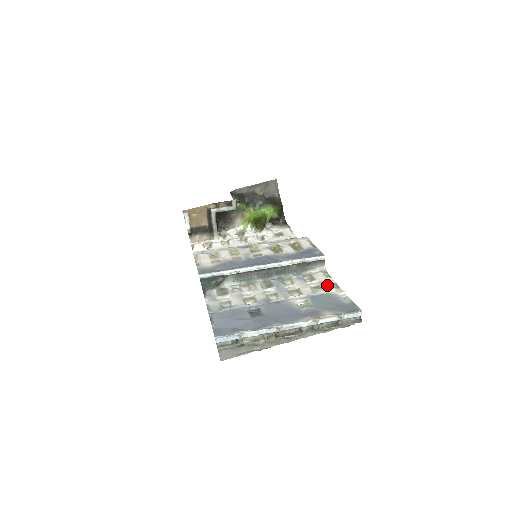
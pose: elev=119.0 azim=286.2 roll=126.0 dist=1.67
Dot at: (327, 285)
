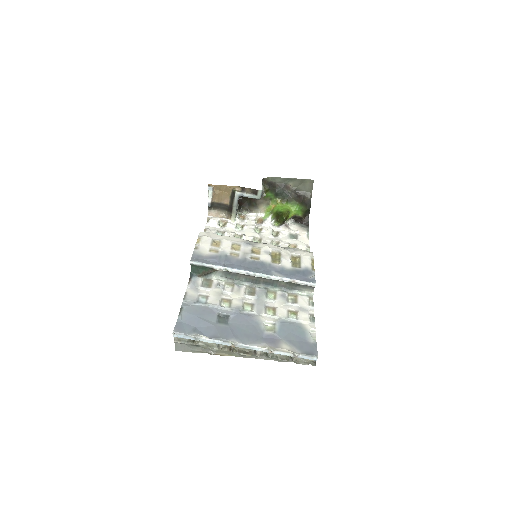
Dot at: (304, 314)
